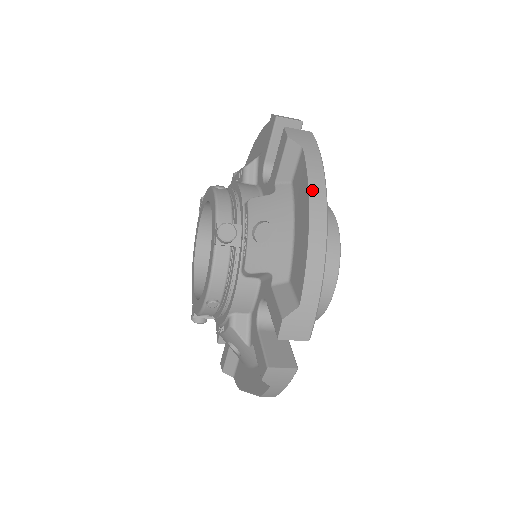
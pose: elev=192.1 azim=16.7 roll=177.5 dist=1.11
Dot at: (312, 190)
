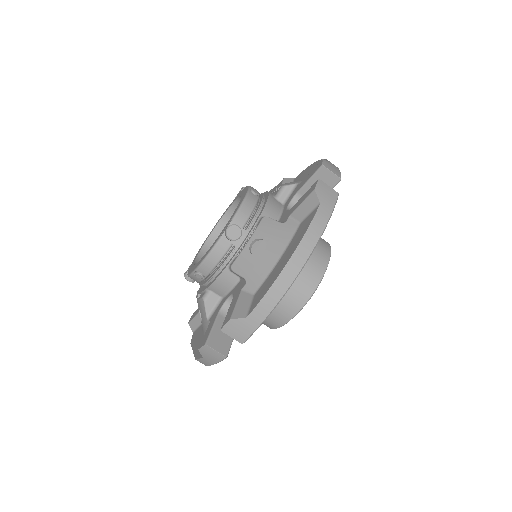
Dot at: (304, 241)
